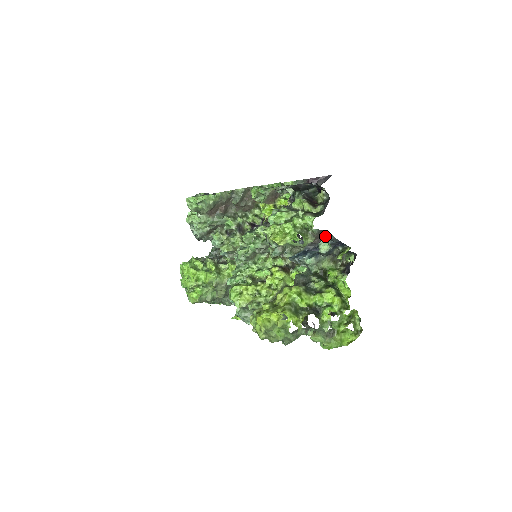
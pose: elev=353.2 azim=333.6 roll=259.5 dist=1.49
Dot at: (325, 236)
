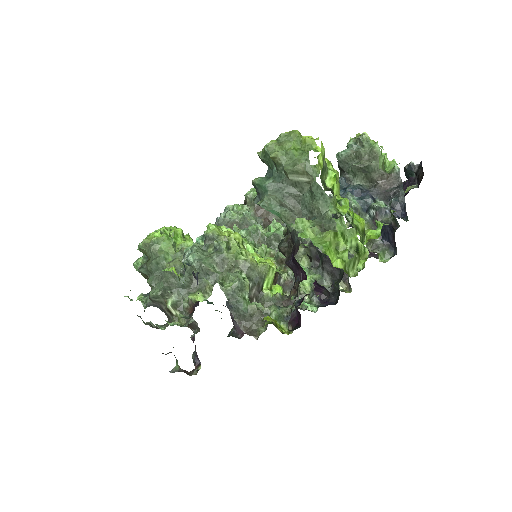
Dot at: (395, 189)
